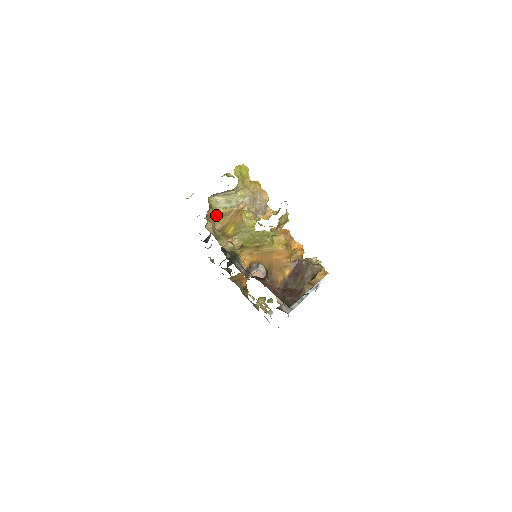
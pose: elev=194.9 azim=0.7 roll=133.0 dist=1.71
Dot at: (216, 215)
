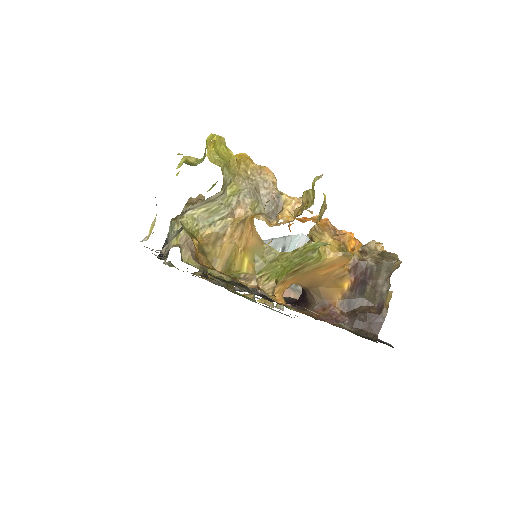
Dot at: (203, 244)
